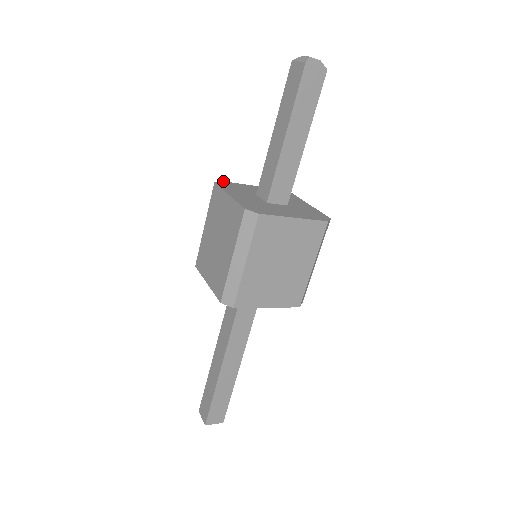
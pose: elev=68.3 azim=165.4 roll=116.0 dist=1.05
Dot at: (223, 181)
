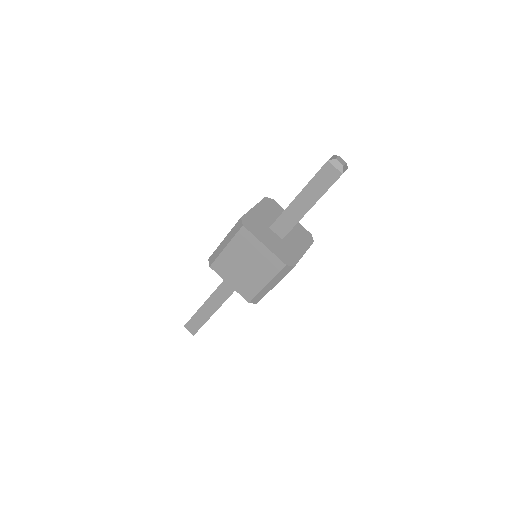
Dot at: (275, 201)
